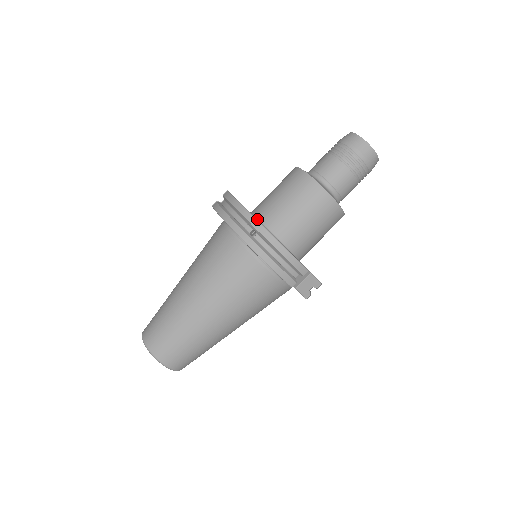
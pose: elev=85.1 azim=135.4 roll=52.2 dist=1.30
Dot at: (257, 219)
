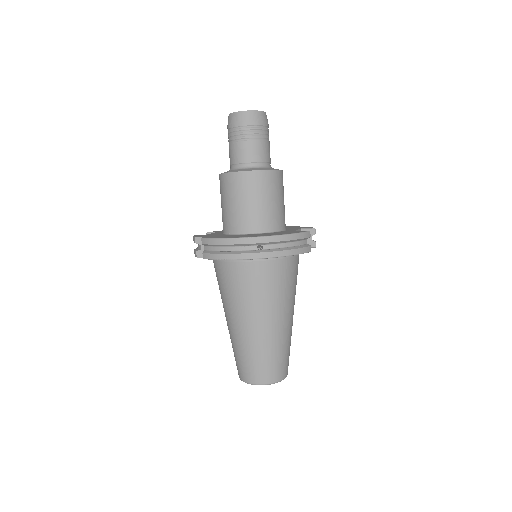
Dot at: occluded
